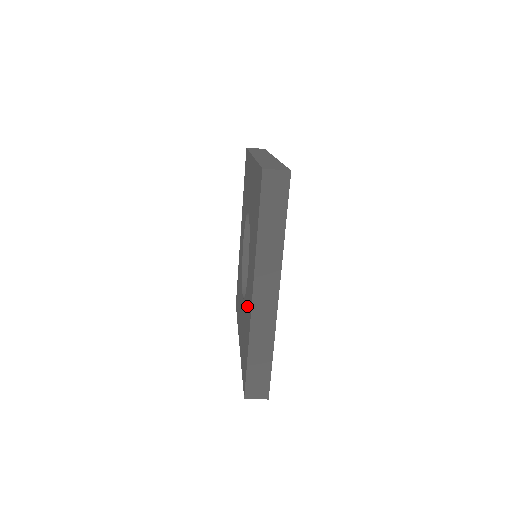
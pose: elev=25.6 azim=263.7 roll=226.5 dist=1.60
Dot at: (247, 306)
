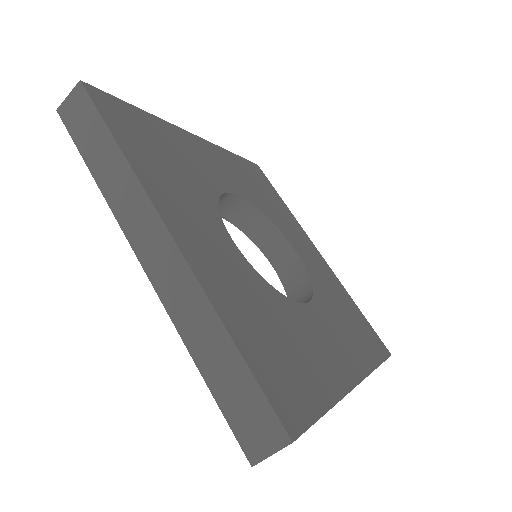
Dot at: occluded
